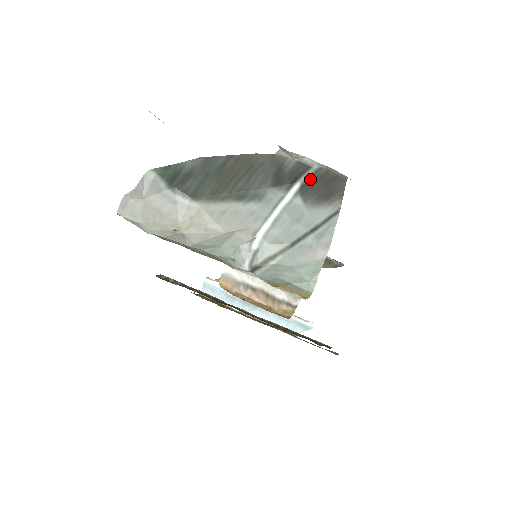
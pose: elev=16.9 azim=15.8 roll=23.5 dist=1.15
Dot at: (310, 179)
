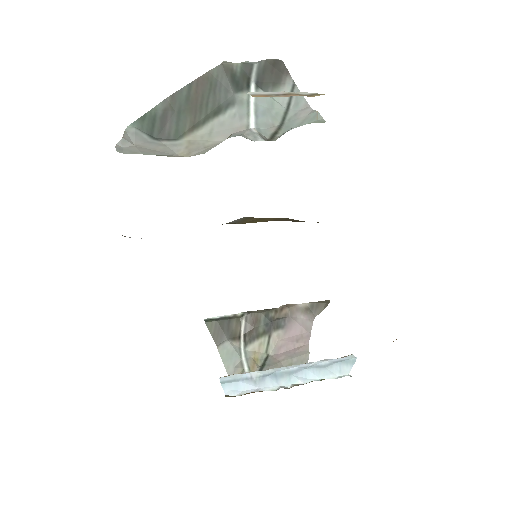
Dot at: (258, 74)
